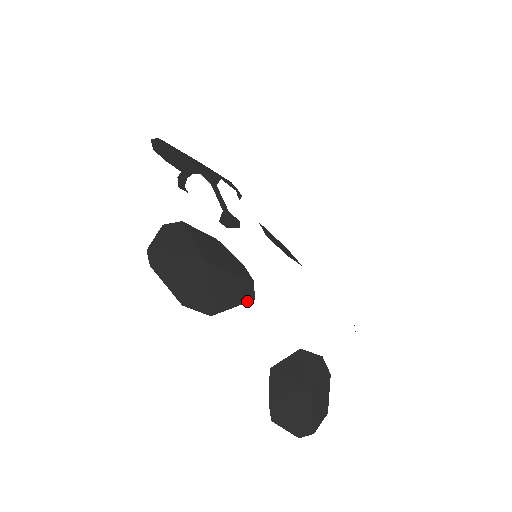
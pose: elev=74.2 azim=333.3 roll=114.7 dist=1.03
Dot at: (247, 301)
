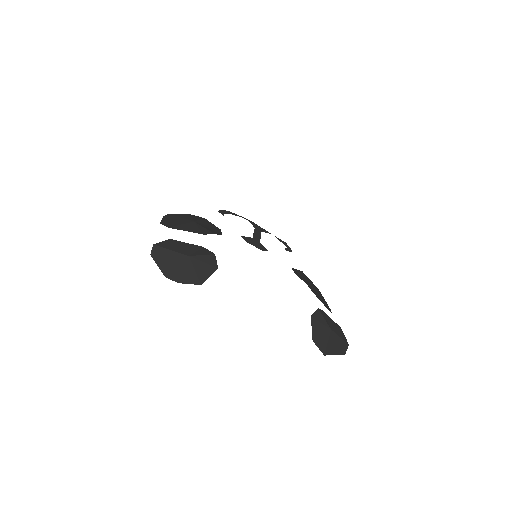
Dot at: (198, 233)
